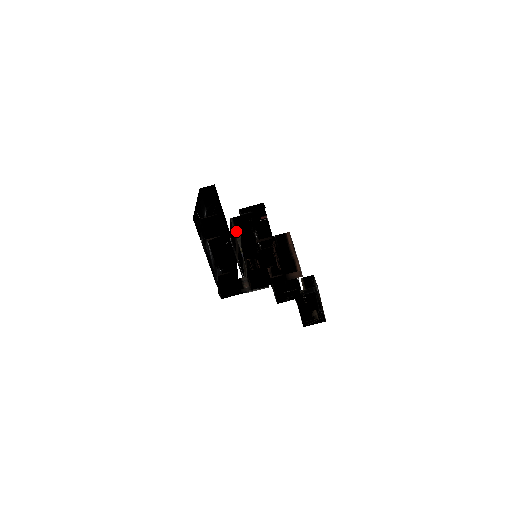
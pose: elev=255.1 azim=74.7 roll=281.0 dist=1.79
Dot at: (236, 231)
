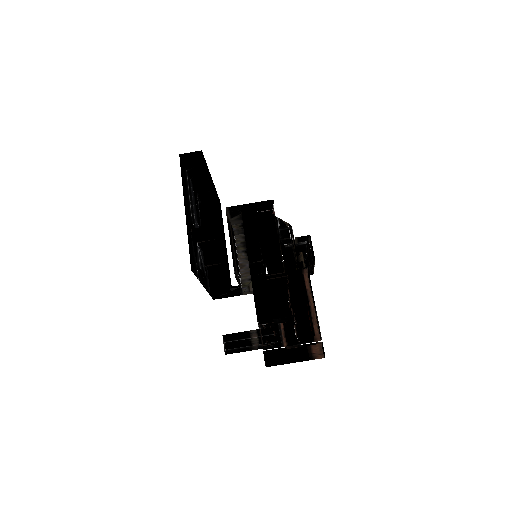
Dot at: (230, 215)
